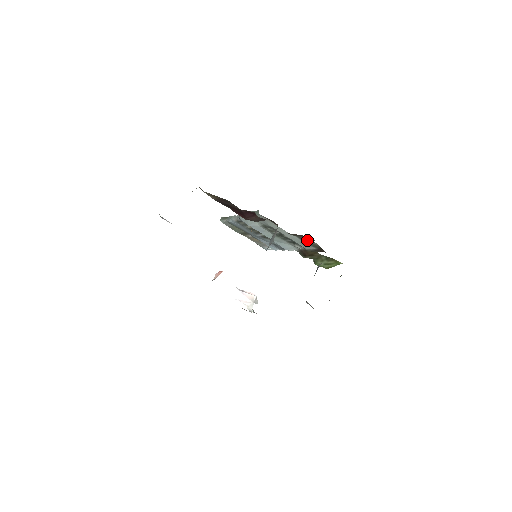
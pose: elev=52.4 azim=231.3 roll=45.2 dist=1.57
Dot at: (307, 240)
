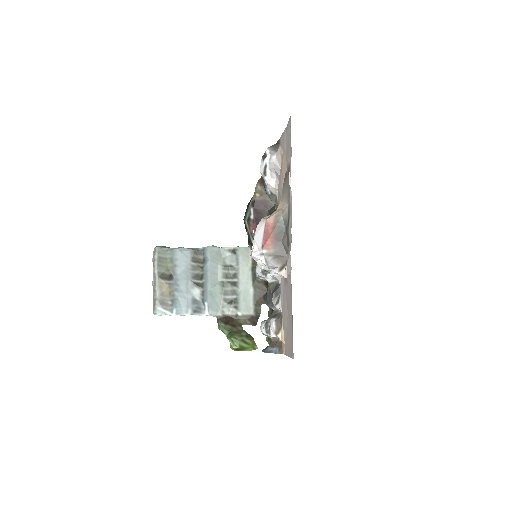
Dot at: (261, 298)
